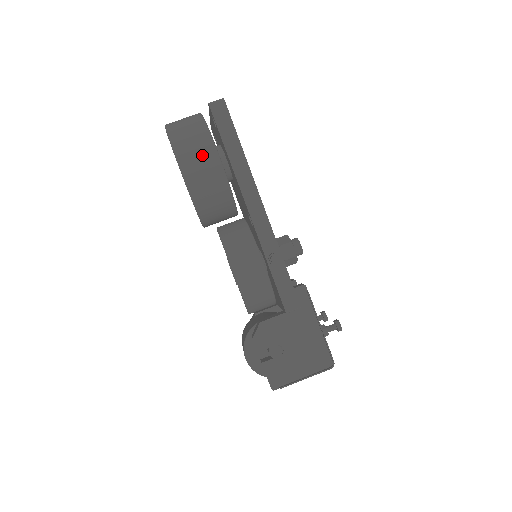
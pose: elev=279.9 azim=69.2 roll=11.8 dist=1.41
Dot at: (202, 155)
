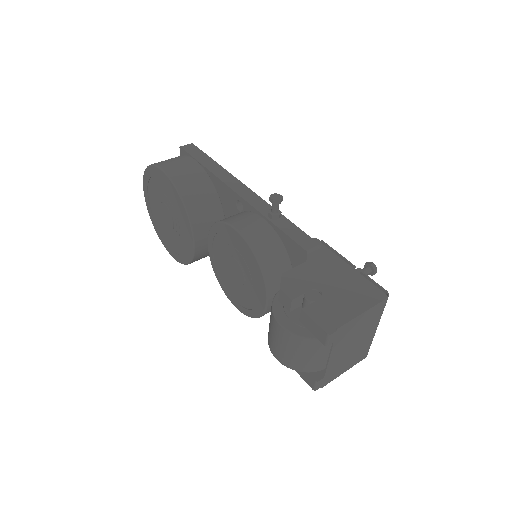
Dot at: (181, 162)
